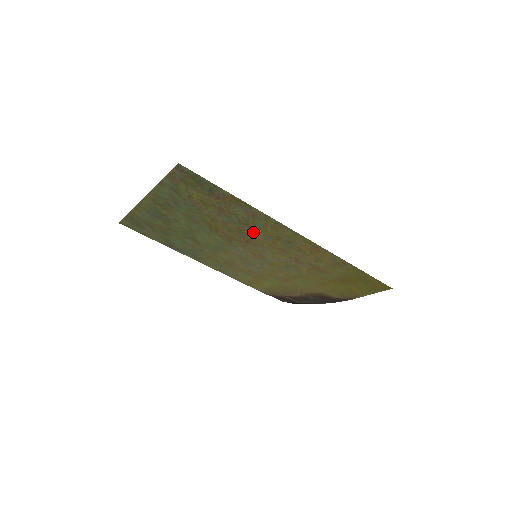
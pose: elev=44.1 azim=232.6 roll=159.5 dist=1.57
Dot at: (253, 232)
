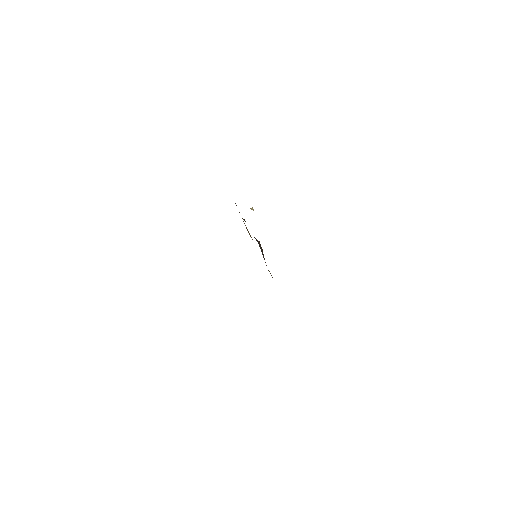
Dot at: occluded
